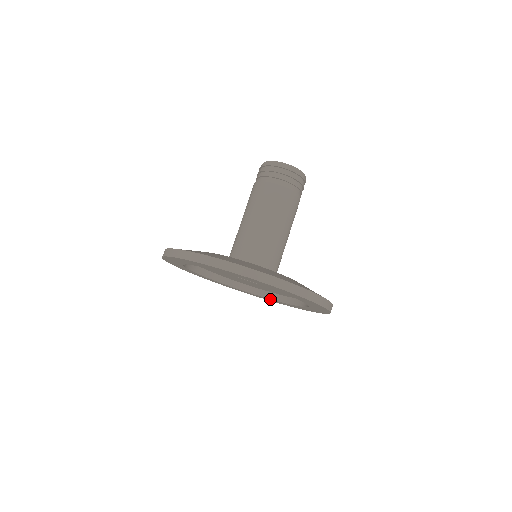
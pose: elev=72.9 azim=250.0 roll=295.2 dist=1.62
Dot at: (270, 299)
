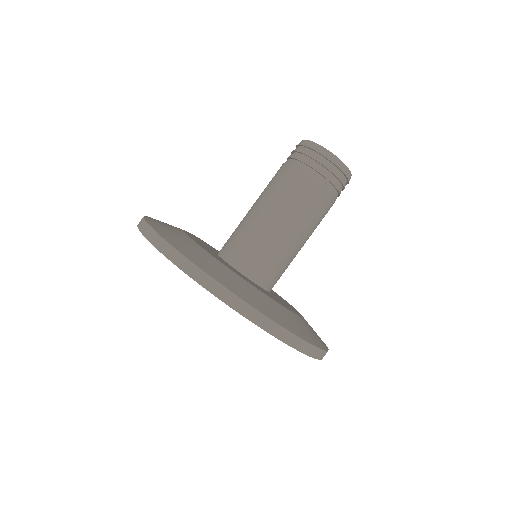
Dot at: occluded
